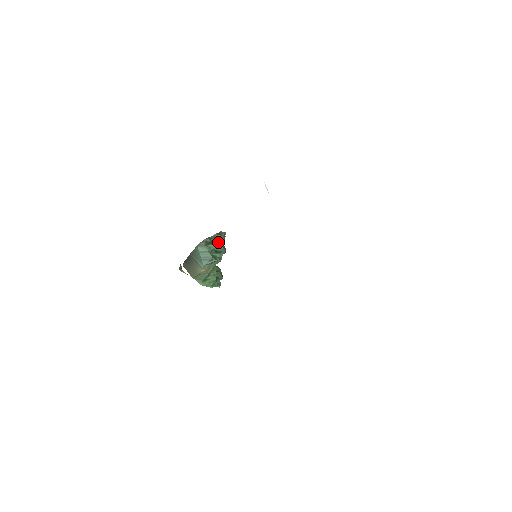
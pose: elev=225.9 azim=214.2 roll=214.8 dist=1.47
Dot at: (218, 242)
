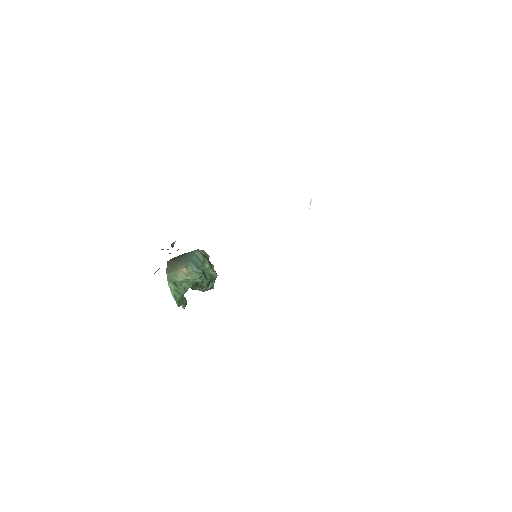
Dot at: (212, 268)
